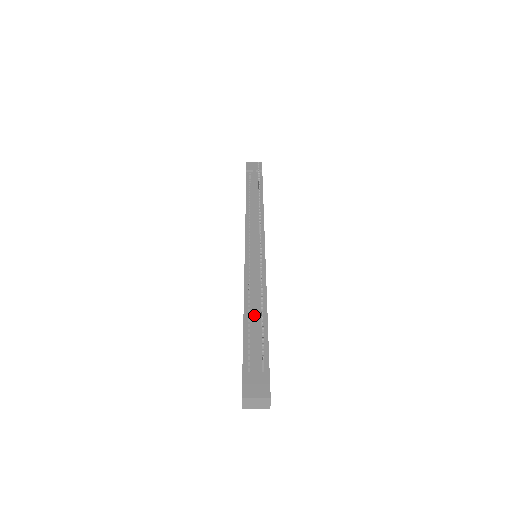
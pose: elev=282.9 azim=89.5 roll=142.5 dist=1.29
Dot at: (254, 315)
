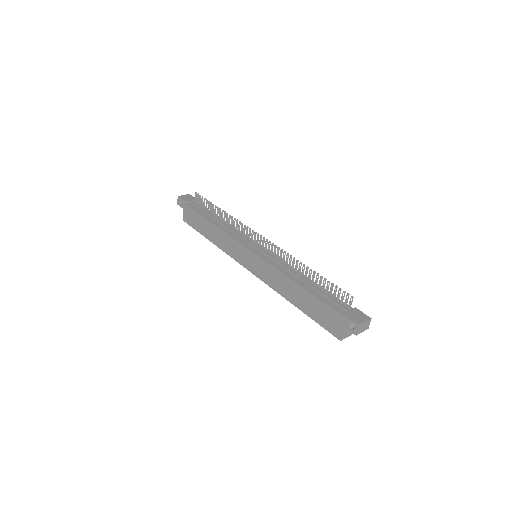
Dot at: (310, 284)
